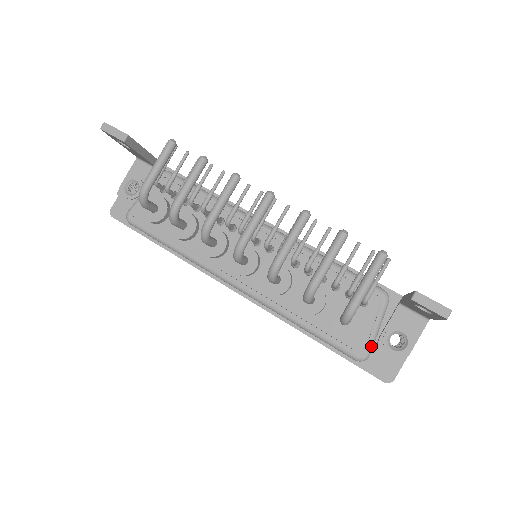
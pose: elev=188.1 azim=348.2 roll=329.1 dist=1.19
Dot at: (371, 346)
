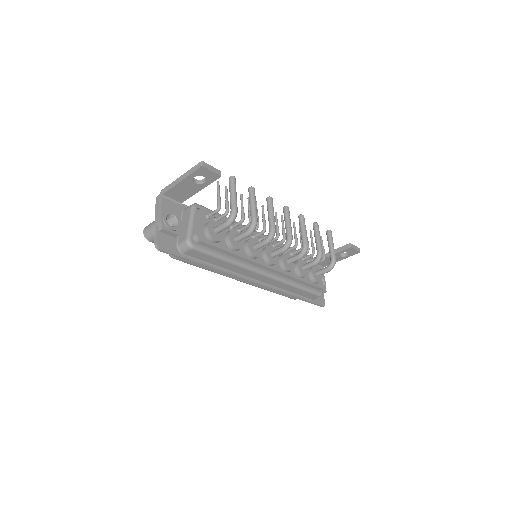
Dot at: occluded
